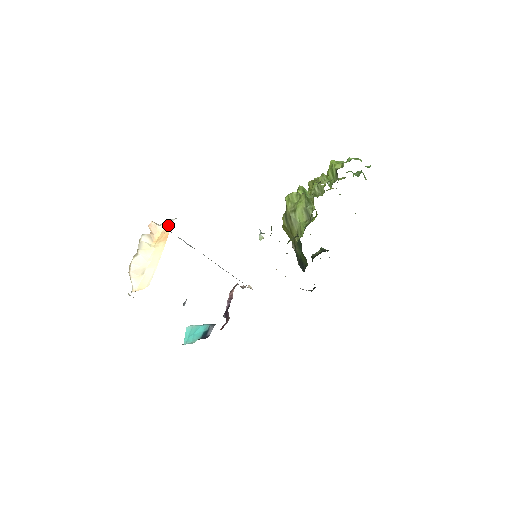
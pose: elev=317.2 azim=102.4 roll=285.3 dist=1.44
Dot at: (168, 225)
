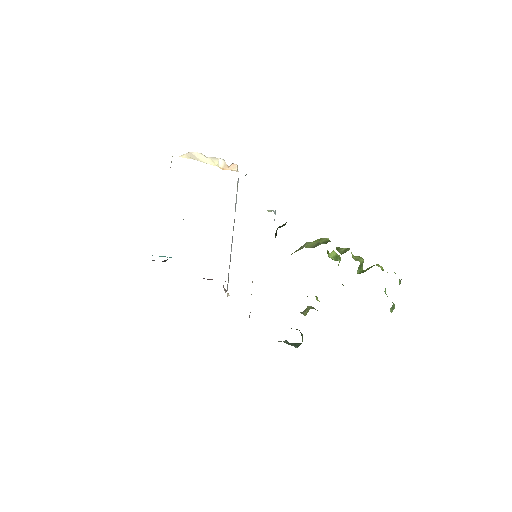
Dot at: occluded
